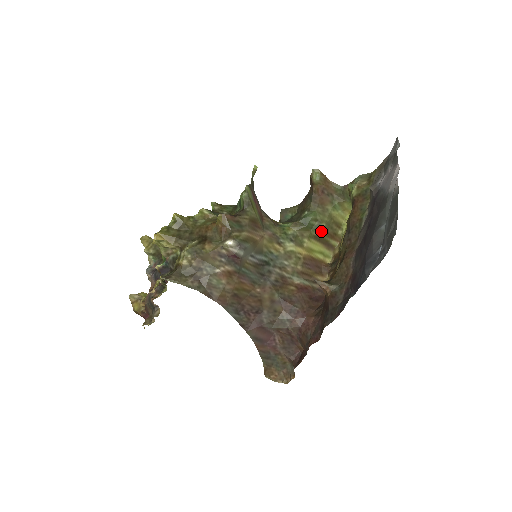
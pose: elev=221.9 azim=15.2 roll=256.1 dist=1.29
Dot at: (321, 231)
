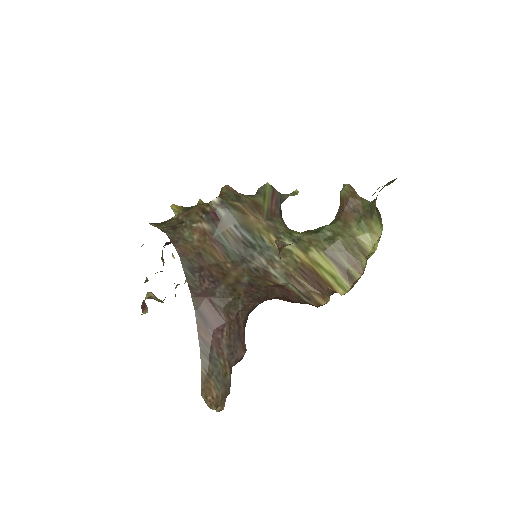
Dot at: (335, 246)
